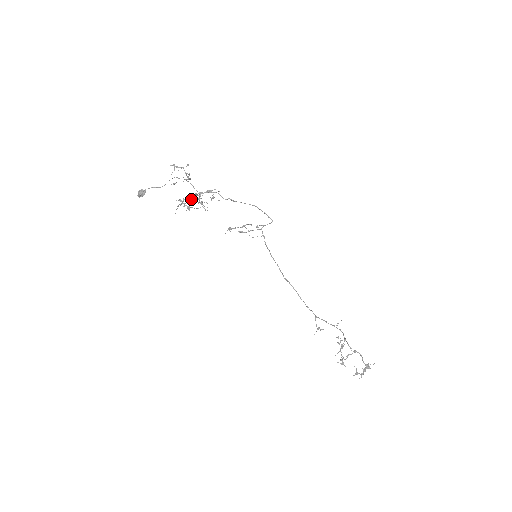
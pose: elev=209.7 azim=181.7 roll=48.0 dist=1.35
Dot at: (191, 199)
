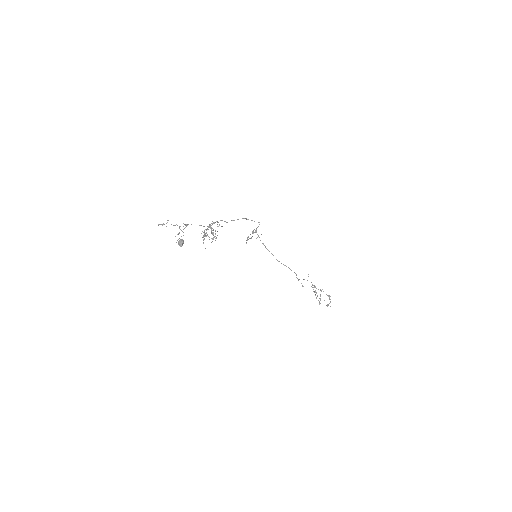
Dot at: occluded
